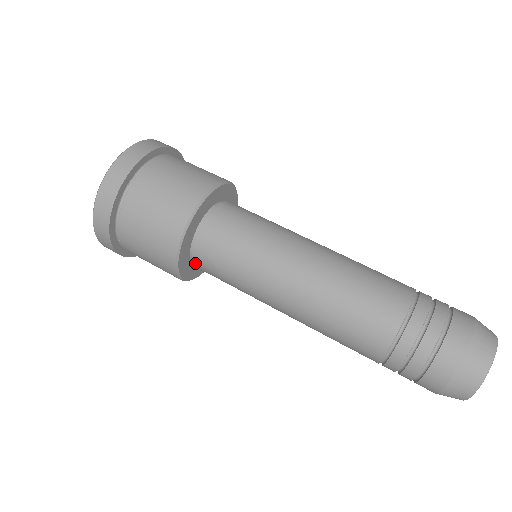
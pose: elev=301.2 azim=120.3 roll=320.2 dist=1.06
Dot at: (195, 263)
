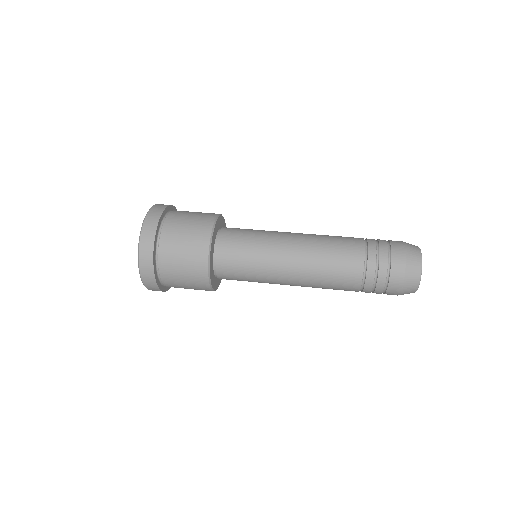
Dot at: (218, 267)
